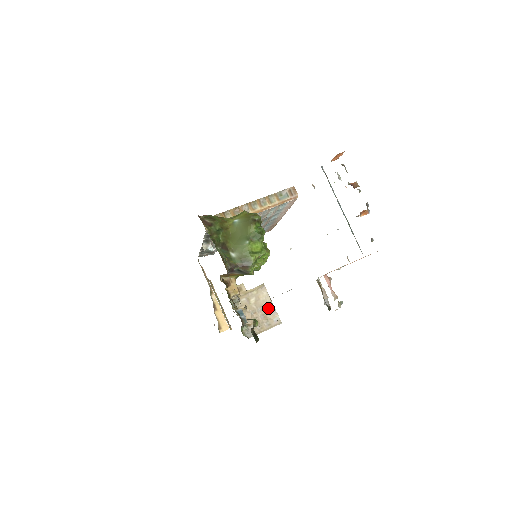
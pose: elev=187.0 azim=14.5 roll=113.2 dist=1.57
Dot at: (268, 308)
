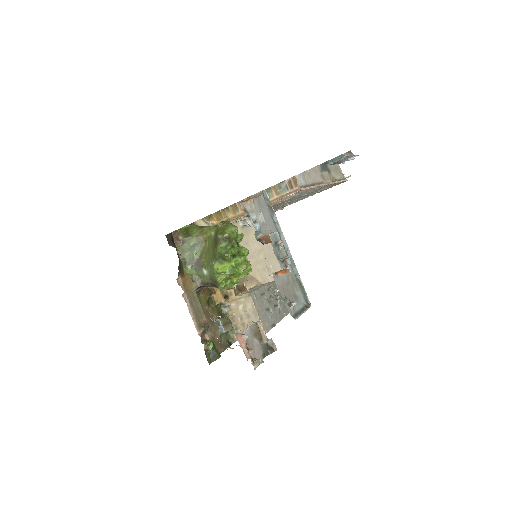
Dot at: (253, 317)
